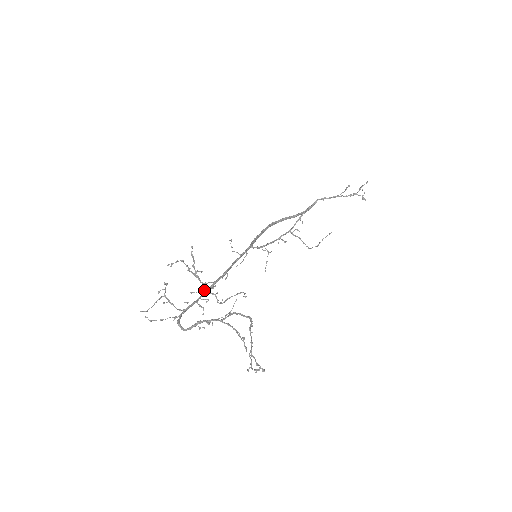
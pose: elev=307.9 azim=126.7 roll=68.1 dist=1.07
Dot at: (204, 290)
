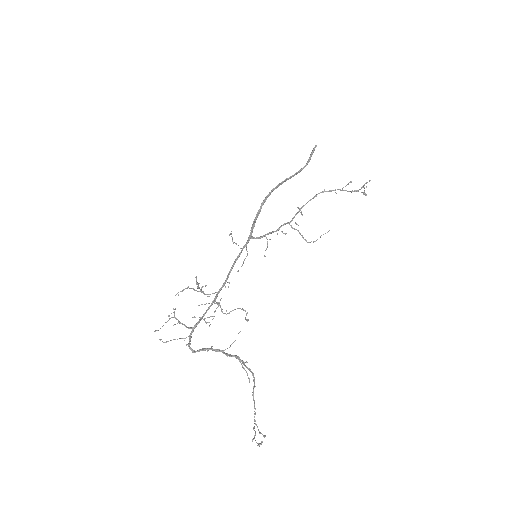
Dot at: (209, 303)
